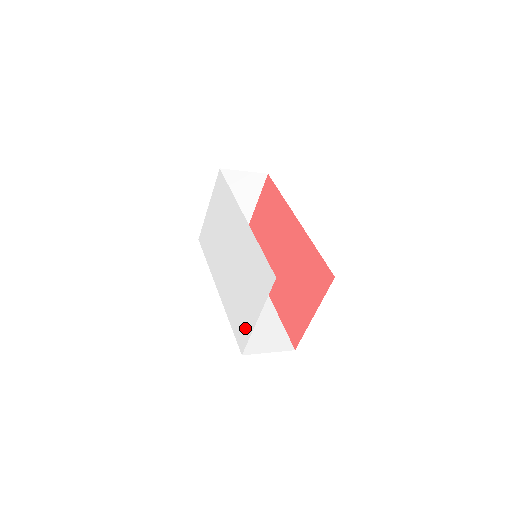
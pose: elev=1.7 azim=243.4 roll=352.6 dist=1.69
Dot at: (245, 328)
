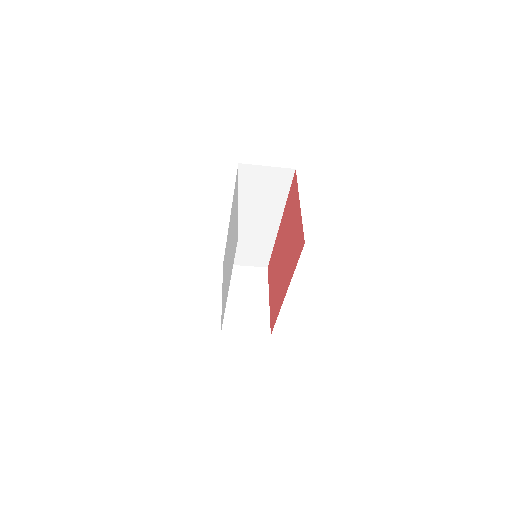
Dot at: (236, 226)
